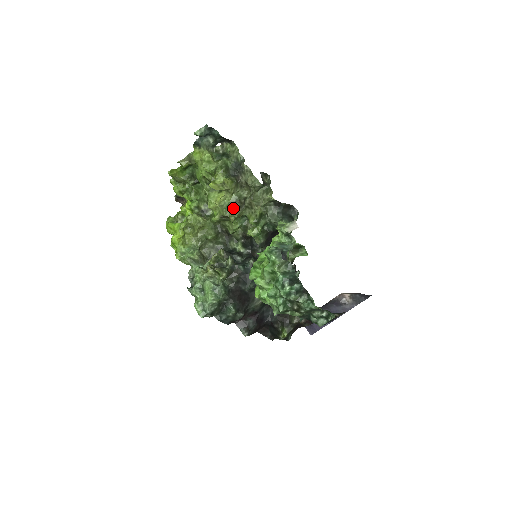
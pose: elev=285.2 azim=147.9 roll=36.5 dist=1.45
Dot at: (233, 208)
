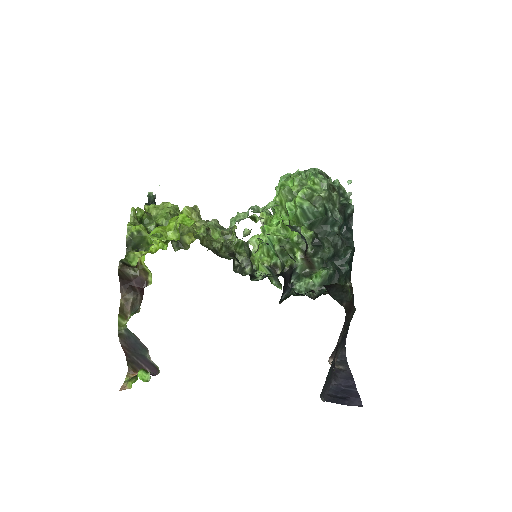
Dot at: occluded
